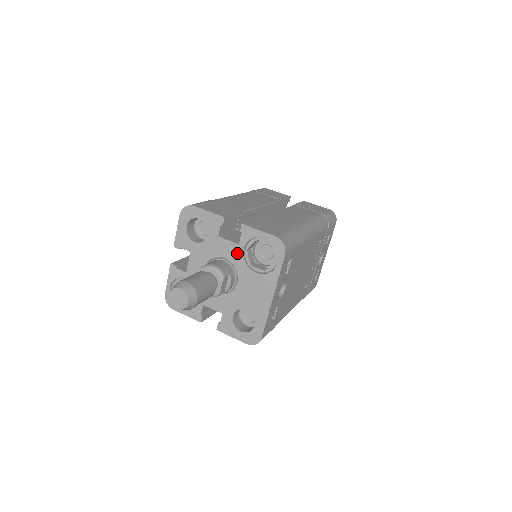
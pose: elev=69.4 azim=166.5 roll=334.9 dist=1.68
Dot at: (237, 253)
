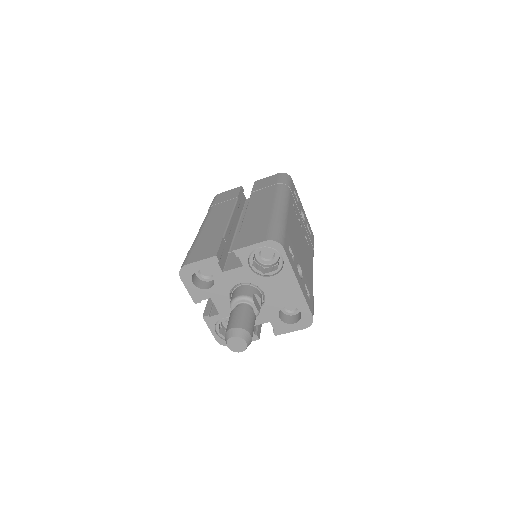
Dot at: (247, 273)
